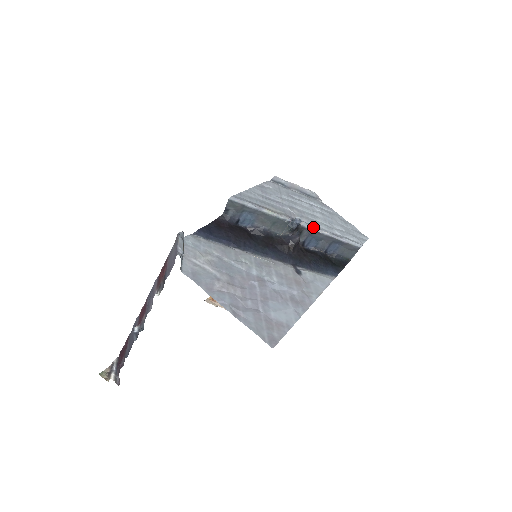
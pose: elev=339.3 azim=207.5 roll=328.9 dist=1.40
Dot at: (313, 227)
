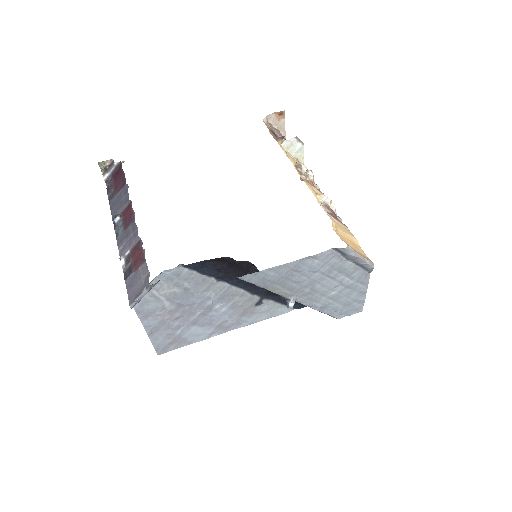
Dot at: (305, 305)
